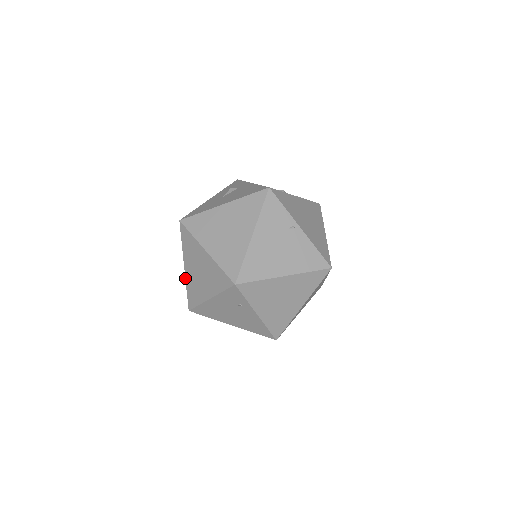
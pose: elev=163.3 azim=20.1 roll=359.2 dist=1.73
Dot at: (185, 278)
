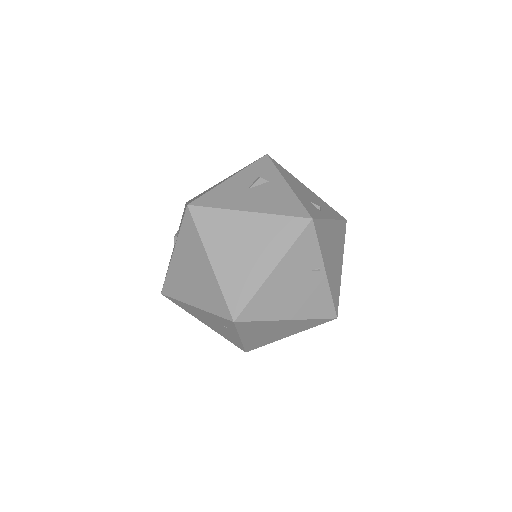
Dot at: (170, 263)
